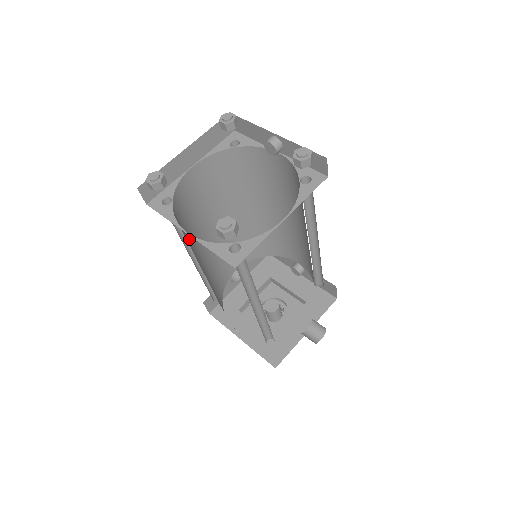
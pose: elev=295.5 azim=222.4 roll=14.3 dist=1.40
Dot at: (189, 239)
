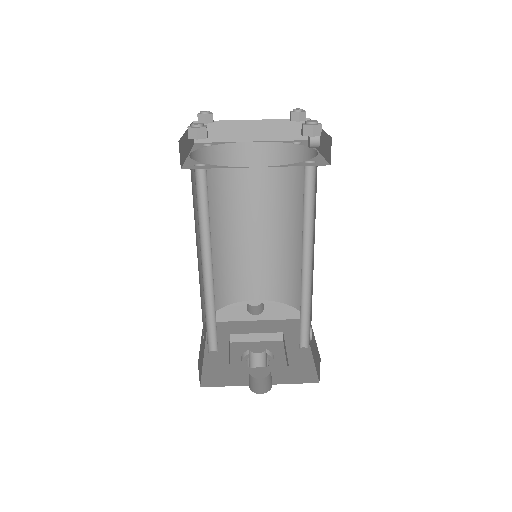
Dot at: (209, 196)
